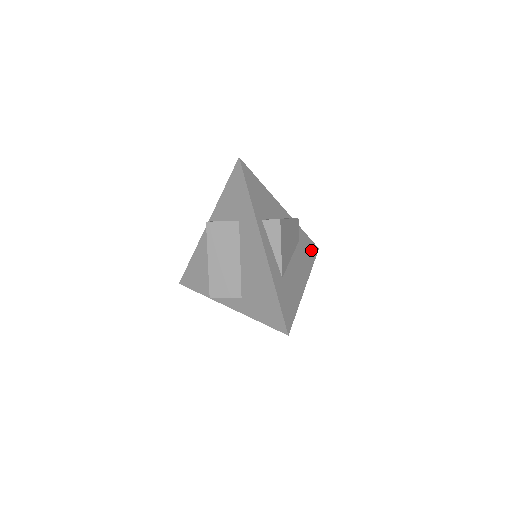
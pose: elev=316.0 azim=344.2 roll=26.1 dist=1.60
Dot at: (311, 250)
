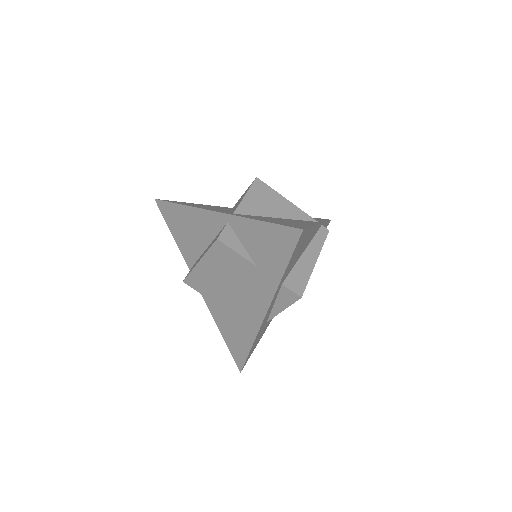
Dot at: occluded
